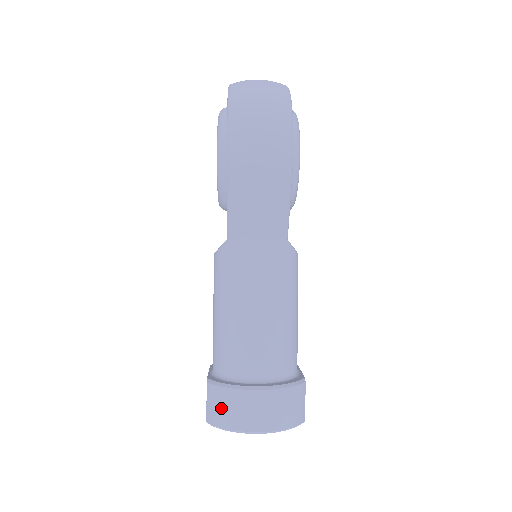
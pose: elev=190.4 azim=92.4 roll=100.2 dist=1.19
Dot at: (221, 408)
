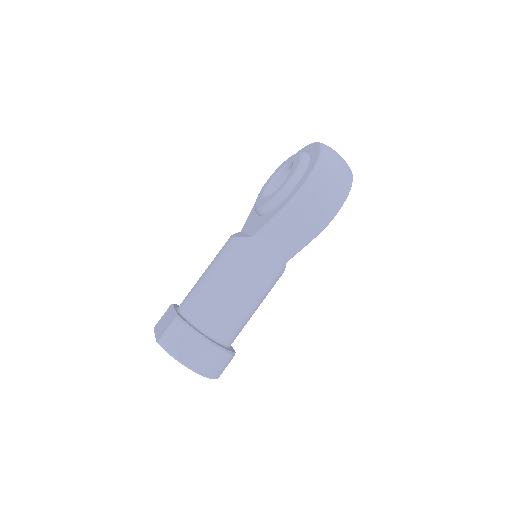
Dot at: (178, 339)
